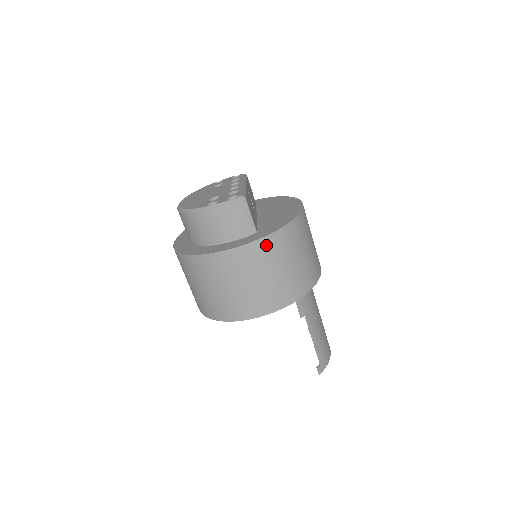
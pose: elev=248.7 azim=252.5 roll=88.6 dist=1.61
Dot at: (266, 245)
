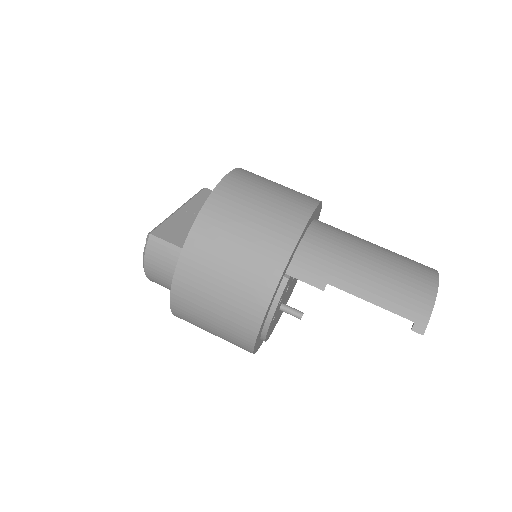
Dot at: (189, 261)
